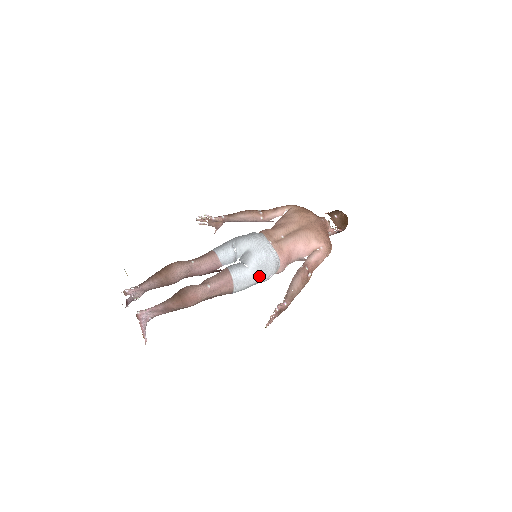
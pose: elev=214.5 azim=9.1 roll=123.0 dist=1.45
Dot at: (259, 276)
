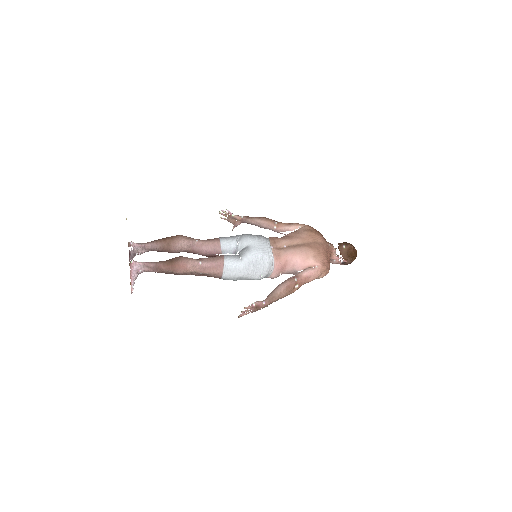
Dot at: (250, 271)
